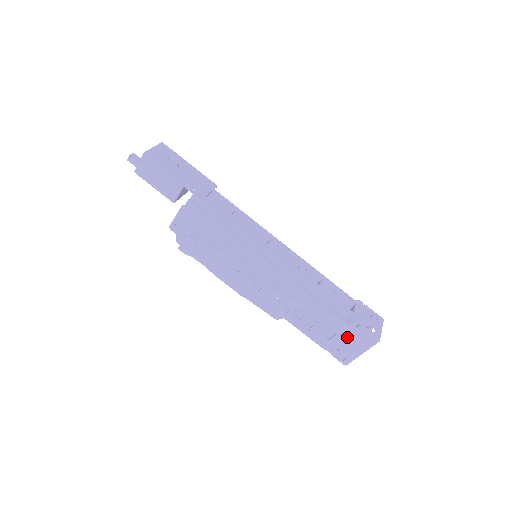
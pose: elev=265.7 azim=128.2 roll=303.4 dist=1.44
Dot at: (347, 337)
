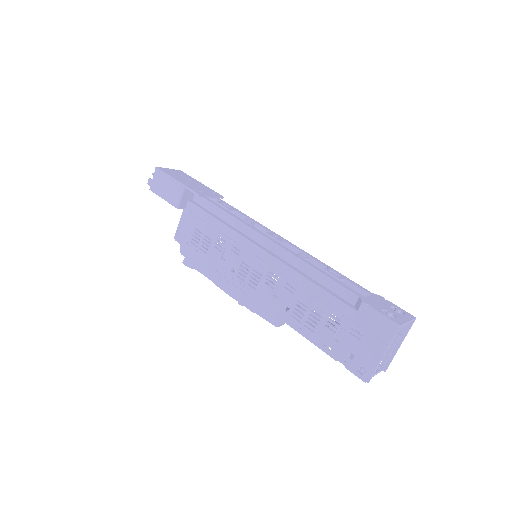
Dot at: (359, 331)
